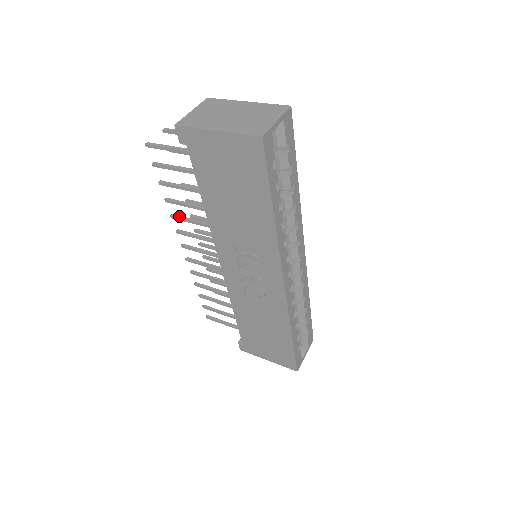
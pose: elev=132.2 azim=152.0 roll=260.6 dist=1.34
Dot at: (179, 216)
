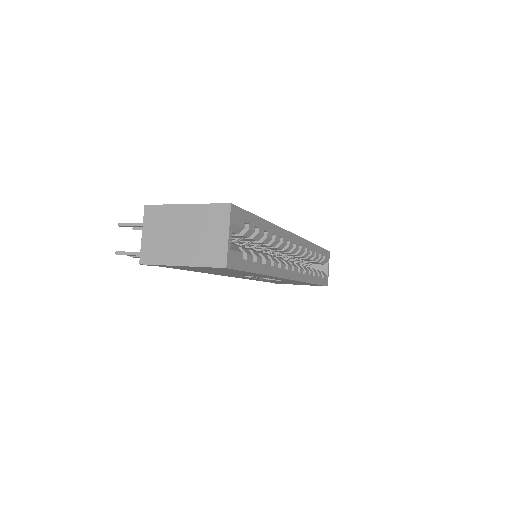
Dot at: occluded
